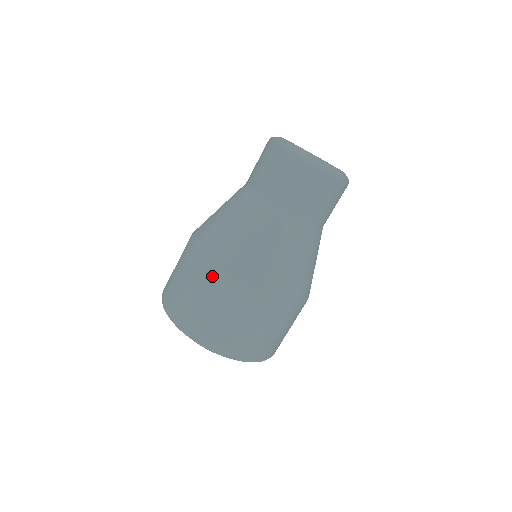
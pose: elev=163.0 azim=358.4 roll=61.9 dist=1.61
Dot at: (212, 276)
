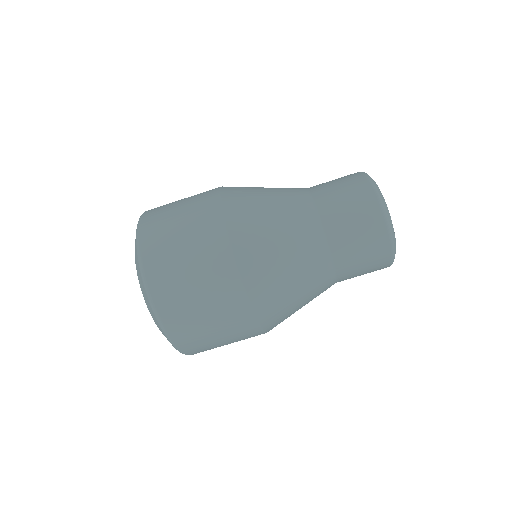
Dot at: (244, 317)
